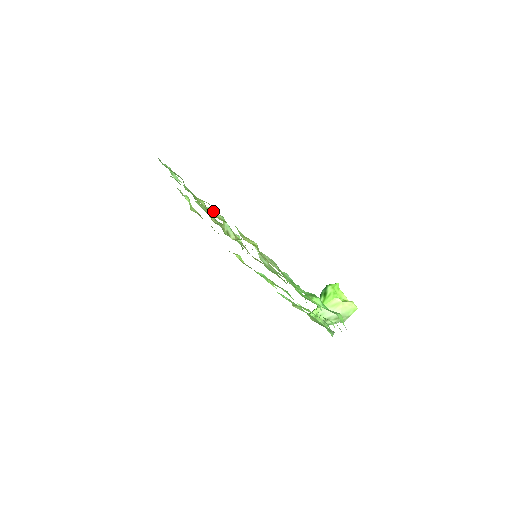
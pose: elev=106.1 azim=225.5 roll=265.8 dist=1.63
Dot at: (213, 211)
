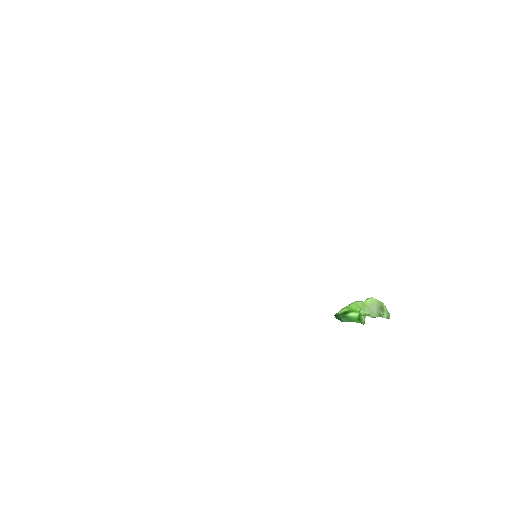
Dot at: occluded
